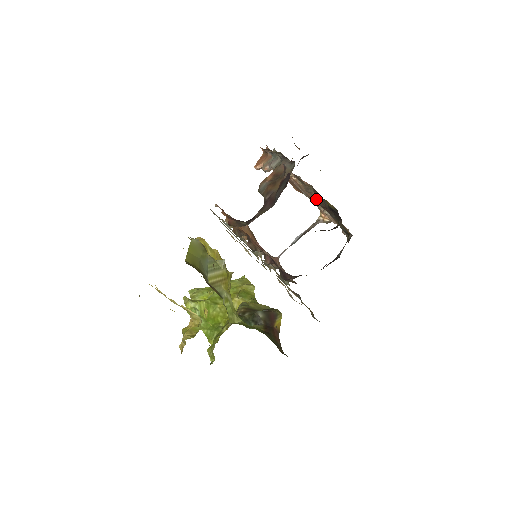
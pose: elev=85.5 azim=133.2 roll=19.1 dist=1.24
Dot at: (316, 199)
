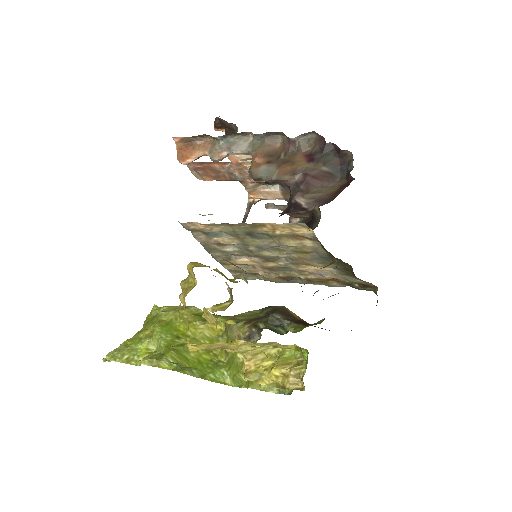
Dot at: occluded
